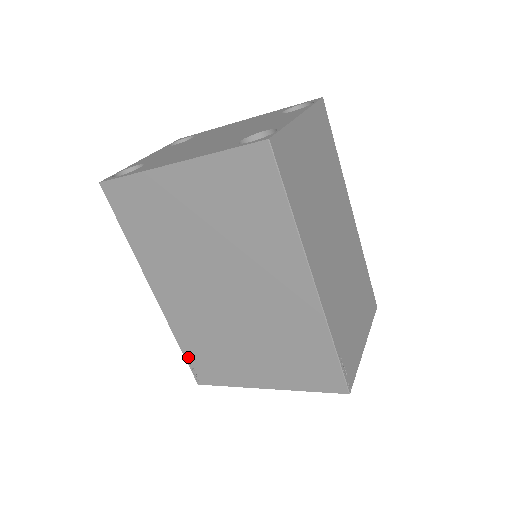
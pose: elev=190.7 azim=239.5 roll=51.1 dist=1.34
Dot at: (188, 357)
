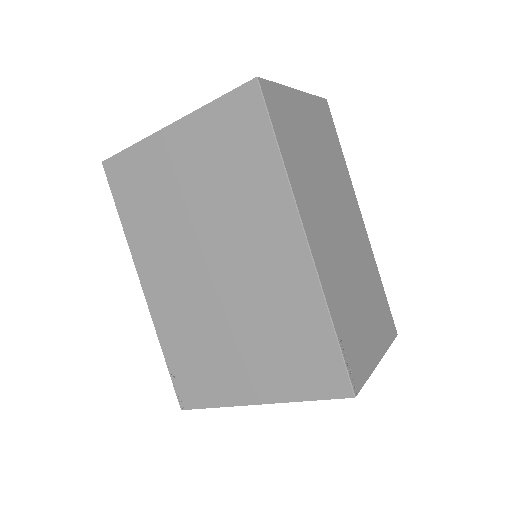
Dot at: (172, 370)
